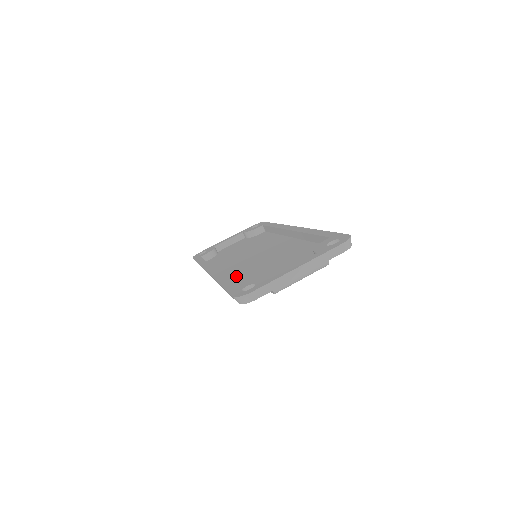
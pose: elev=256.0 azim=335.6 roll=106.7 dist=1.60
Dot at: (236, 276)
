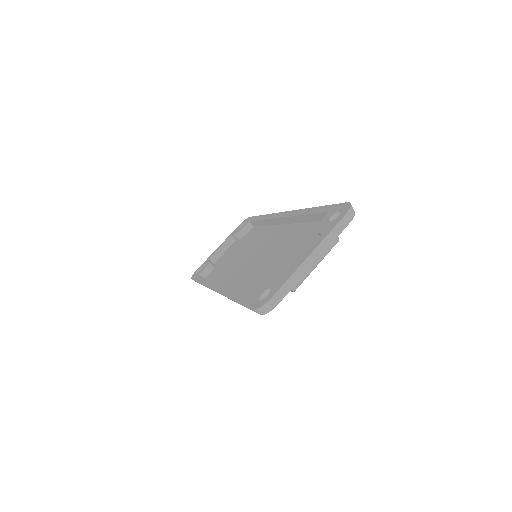
Dot at: (244, 284)
